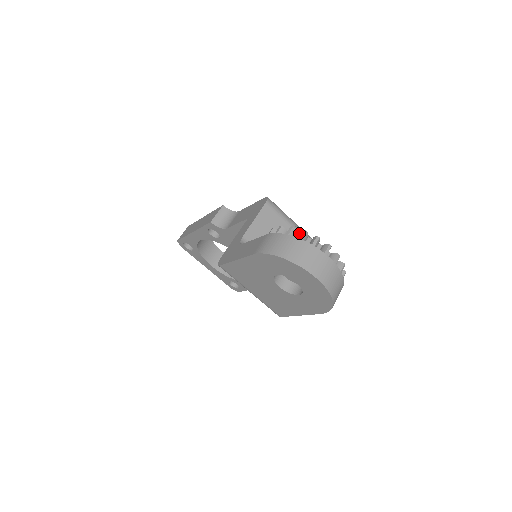
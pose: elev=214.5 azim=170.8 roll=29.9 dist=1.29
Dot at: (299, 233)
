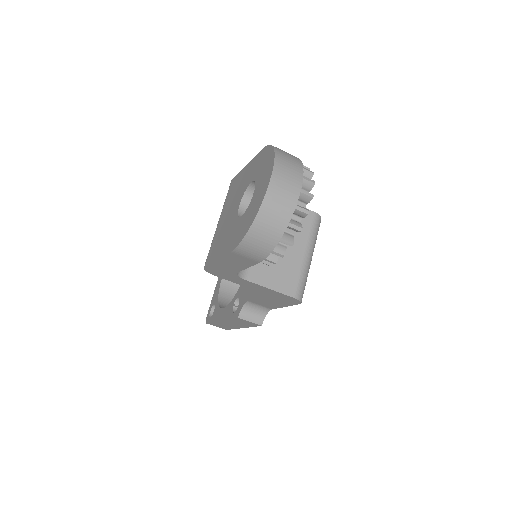
Dot at: (304, 261)
